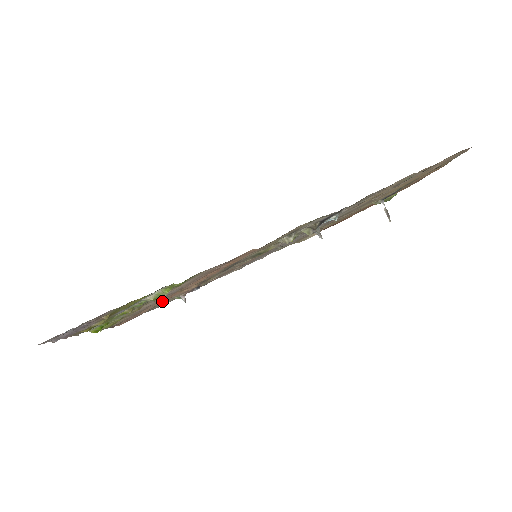
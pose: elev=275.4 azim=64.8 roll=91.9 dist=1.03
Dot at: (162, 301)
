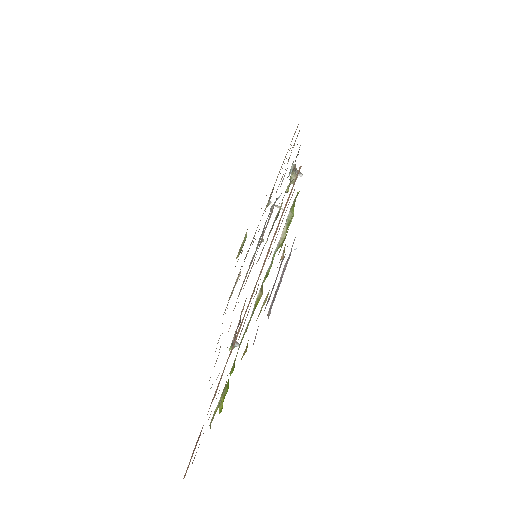
Dot at: (237, 335)
